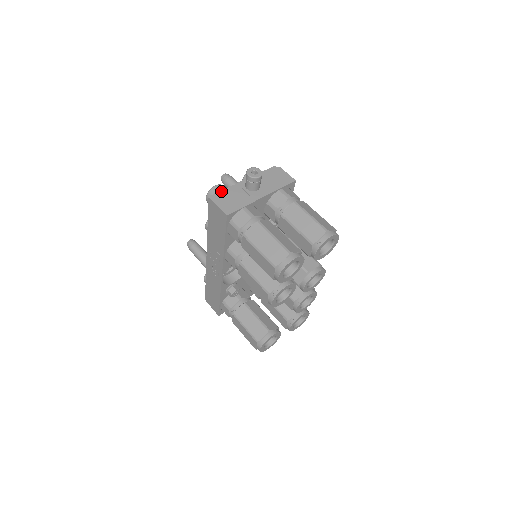
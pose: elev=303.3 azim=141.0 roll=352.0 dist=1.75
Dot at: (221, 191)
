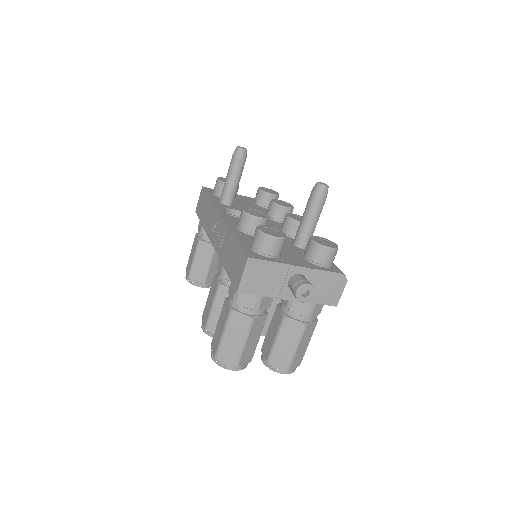
Dot at: (266, 261)
